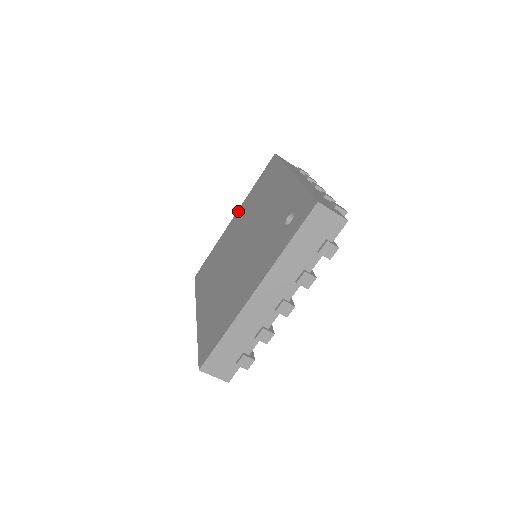
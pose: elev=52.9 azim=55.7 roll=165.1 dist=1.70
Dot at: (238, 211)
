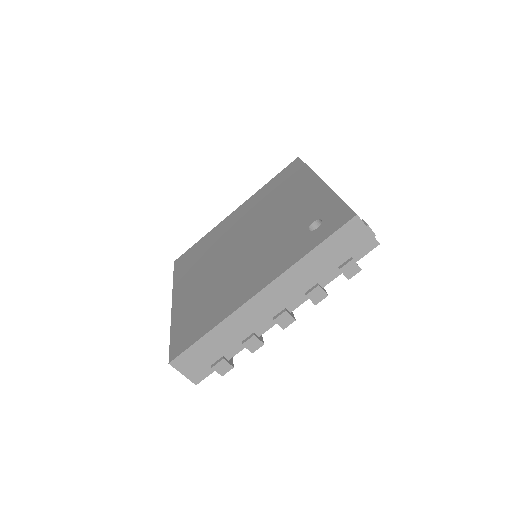
Dot at: (242, 205)
